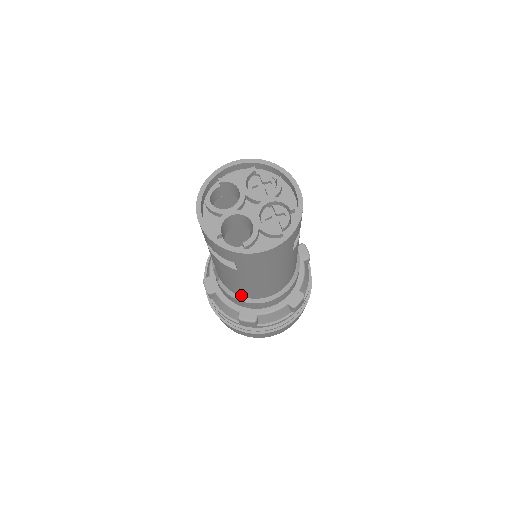
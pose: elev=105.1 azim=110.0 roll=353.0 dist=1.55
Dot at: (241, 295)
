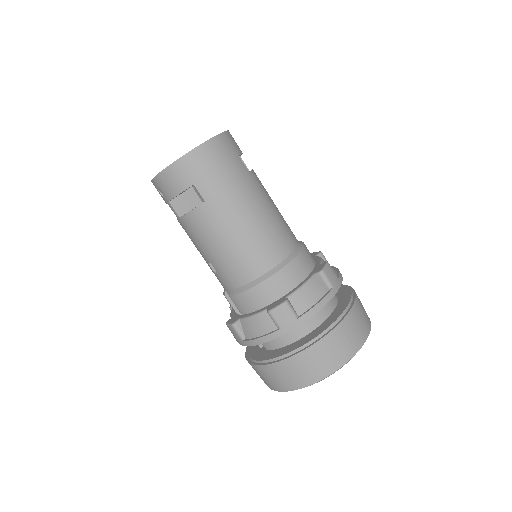
Dot at: (251, 277)
